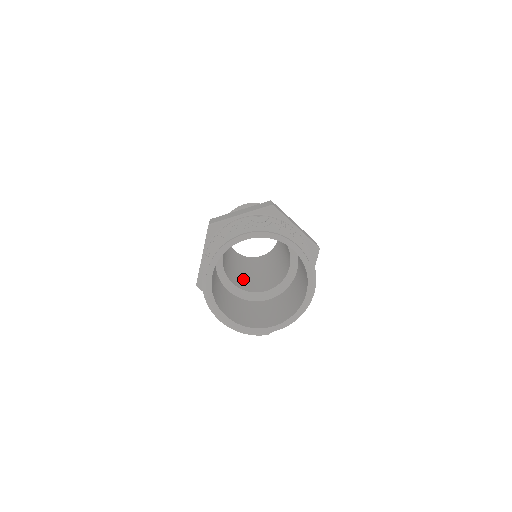
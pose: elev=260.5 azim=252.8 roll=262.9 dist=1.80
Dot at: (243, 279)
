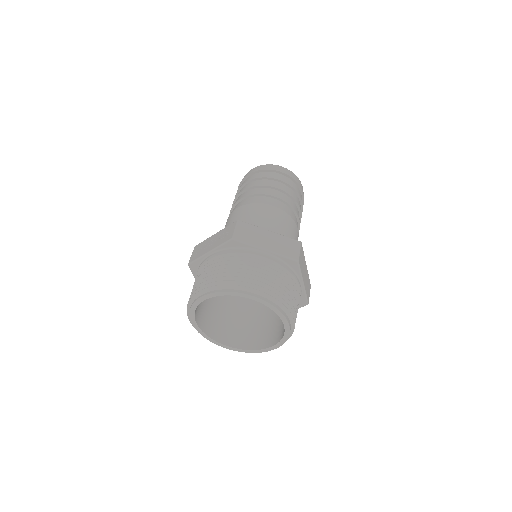
Dot at: occluded
